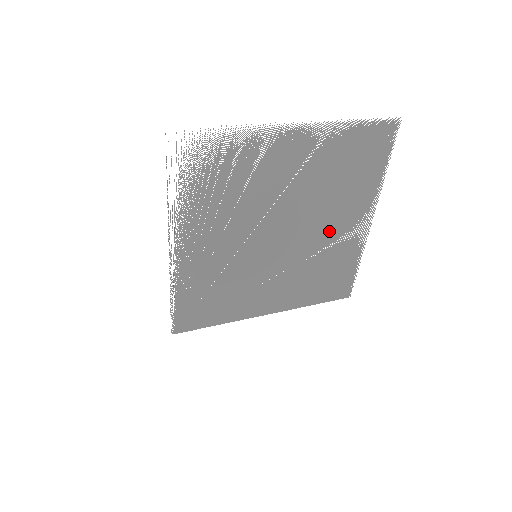
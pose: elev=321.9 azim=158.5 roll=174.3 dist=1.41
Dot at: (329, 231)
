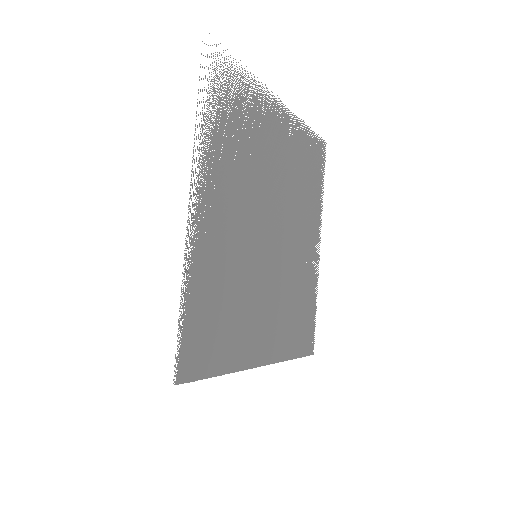
Dot at: (299, 247)
